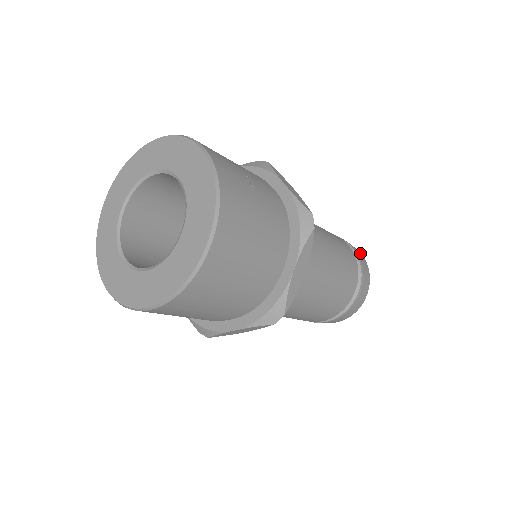
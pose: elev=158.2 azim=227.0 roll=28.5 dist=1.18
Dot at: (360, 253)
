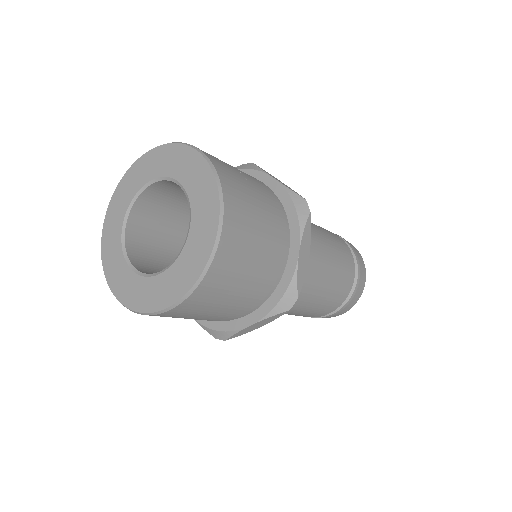
Dot at: (351, 244)
